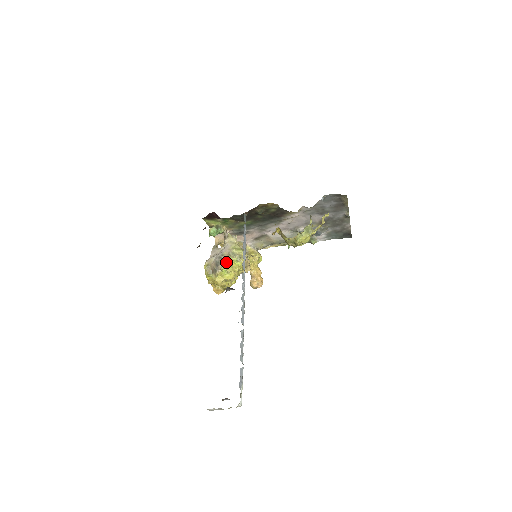
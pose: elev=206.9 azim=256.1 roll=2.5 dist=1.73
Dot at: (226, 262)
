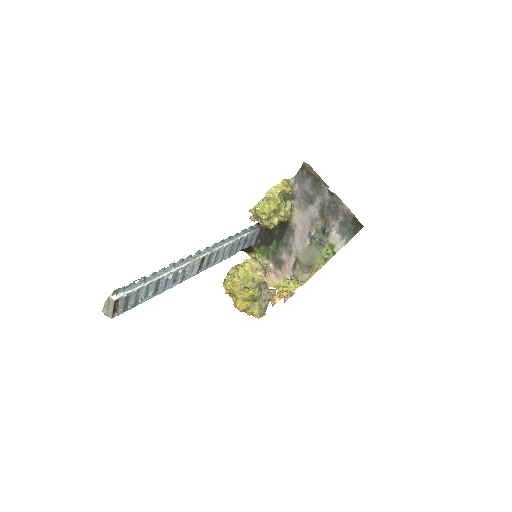
Dot at: (236, 268)
